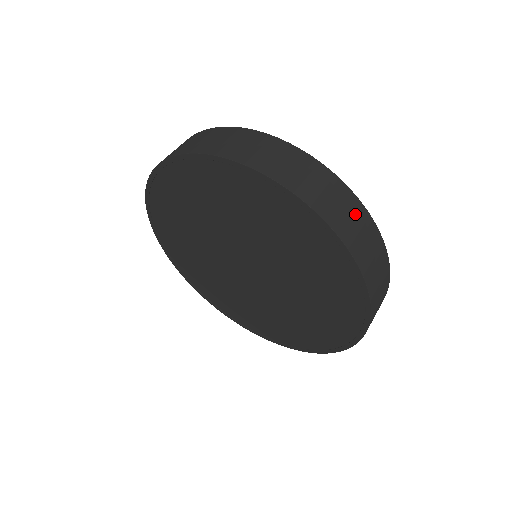
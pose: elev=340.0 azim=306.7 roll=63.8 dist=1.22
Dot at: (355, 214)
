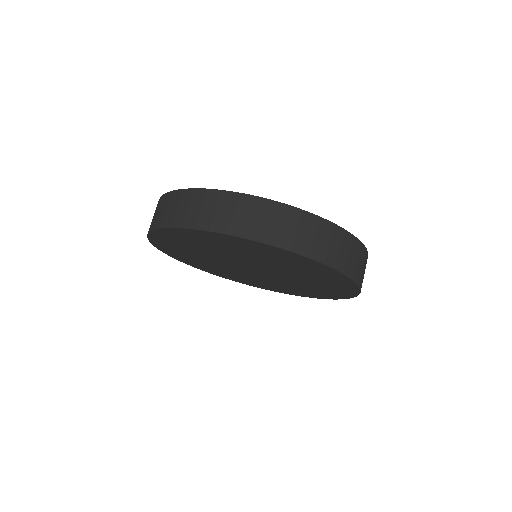
Dot at: (343, 243)
